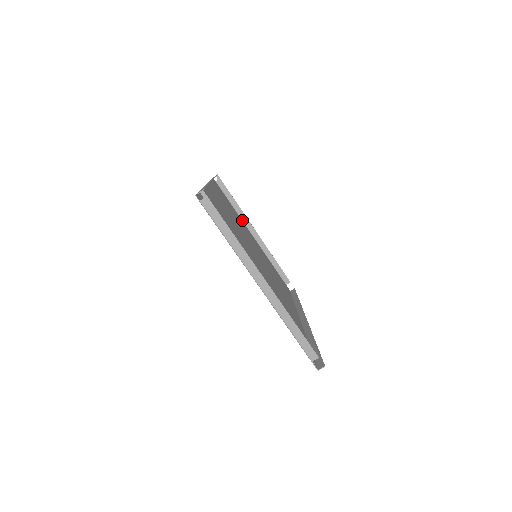
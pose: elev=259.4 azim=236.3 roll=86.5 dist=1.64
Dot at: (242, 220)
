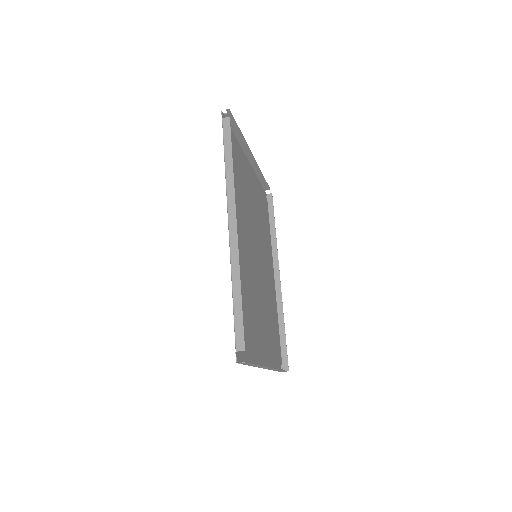
Dot at: (242, 147)
